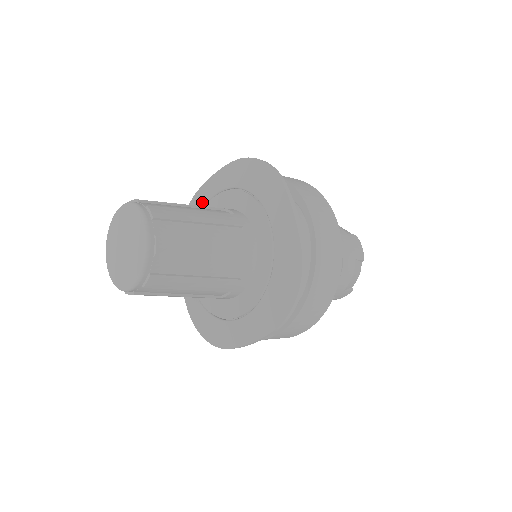
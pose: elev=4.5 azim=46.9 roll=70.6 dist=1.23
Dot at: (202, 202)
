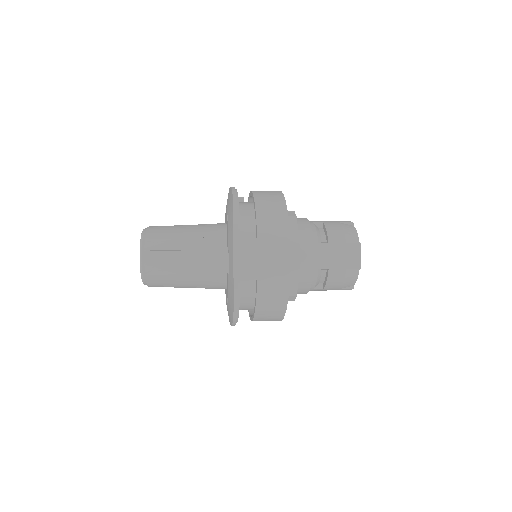
Dot at: occluded
